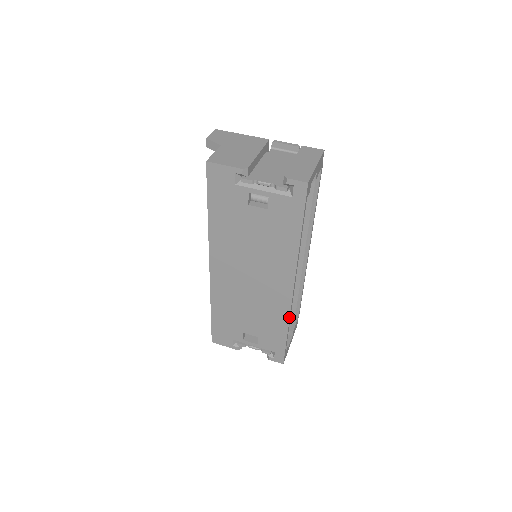
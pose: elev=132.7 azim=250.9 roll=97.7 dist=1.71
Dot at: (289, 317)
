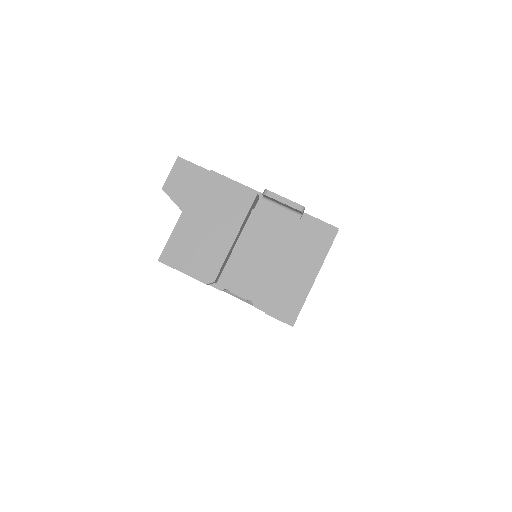
Dot at: occluded
